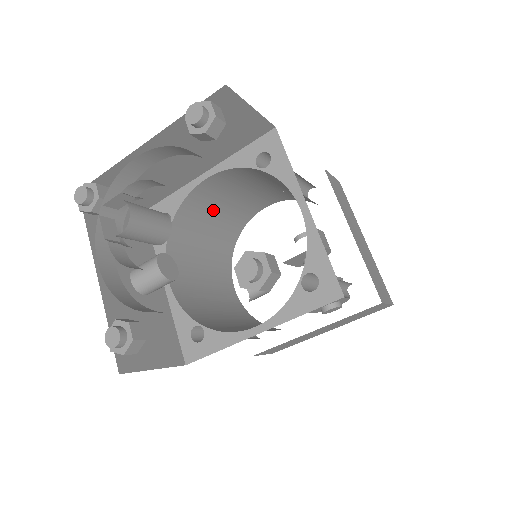
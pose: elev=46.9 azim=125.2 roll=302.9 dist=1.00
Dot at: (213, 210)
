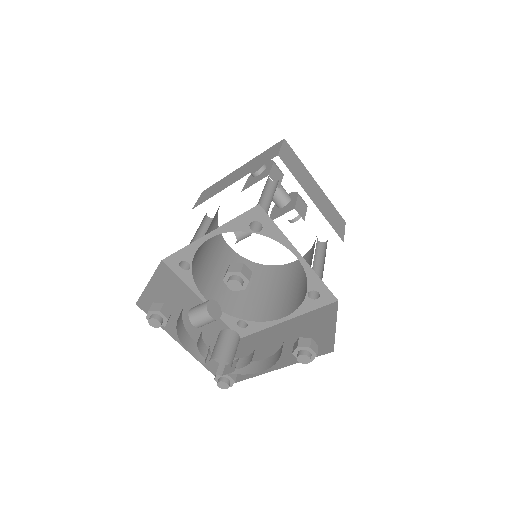
Dot at: occluded
